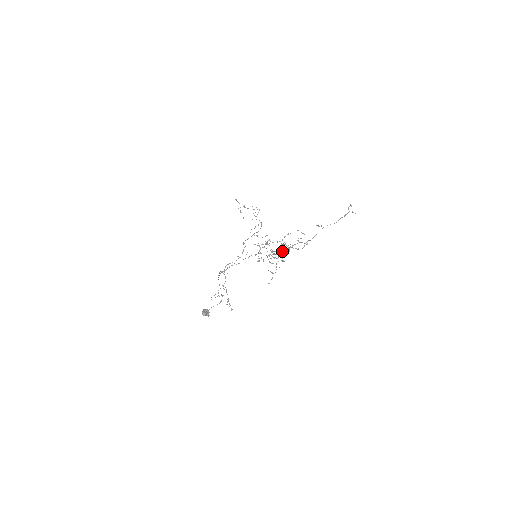
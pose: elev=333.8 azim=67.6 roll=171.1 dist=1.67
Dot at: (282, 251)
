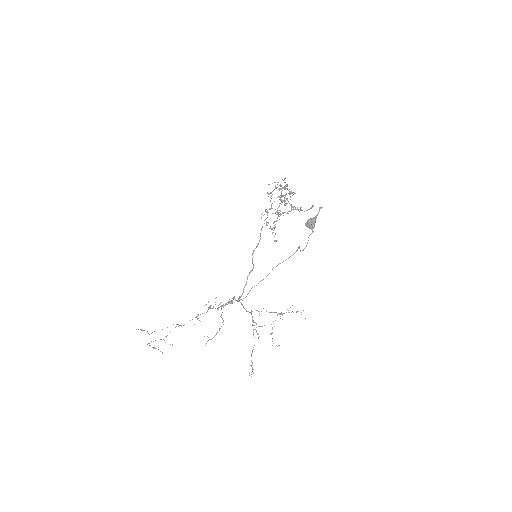
Dot at: occluded
